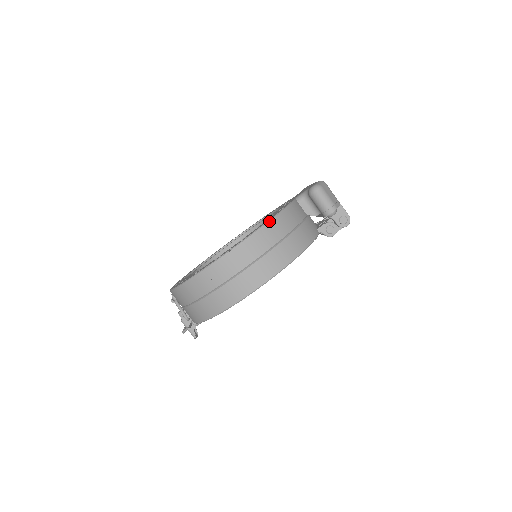
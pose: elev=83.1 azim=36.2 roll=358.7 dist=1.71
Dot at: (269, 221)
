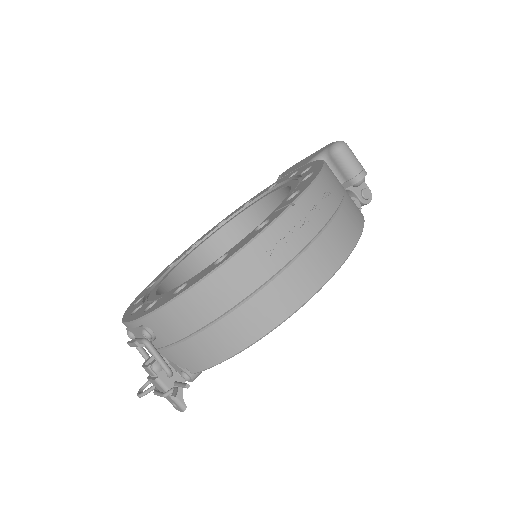
Dot at: (324, 168)
